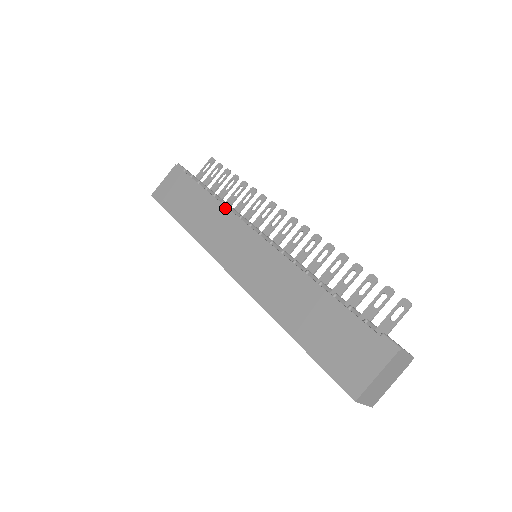
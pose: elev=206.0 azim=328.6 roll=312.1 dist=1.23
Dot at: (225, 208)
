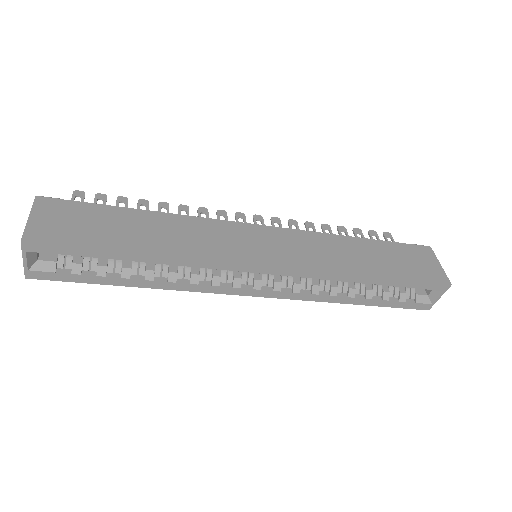
Dot at: (192, 217)
